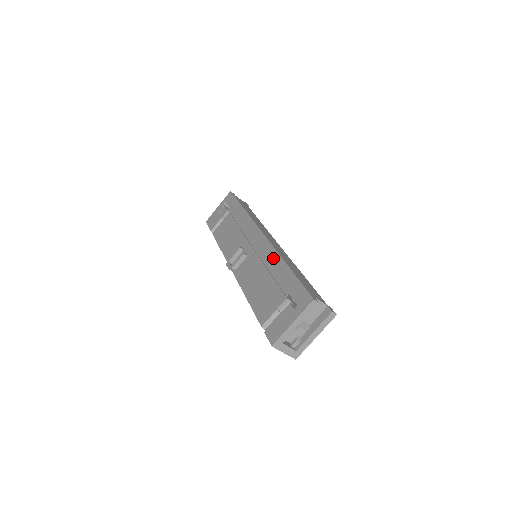
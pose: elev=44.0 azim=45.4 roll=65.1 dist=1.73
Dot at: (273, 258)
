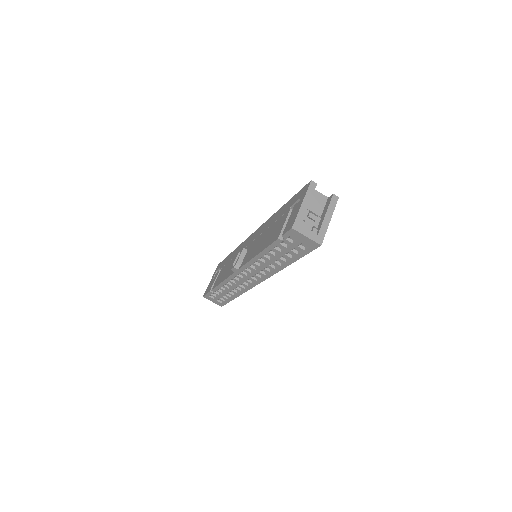
Dot at: (269, 221)
